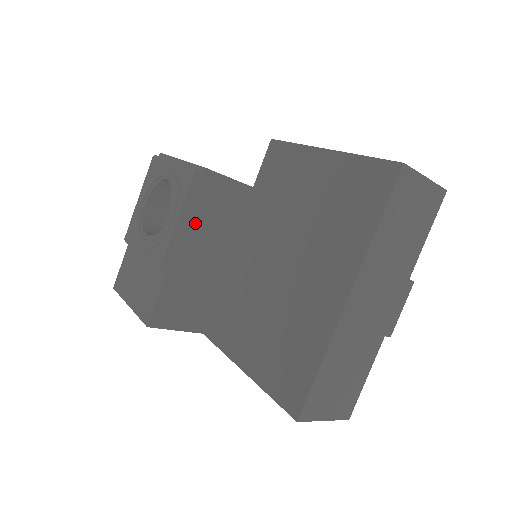
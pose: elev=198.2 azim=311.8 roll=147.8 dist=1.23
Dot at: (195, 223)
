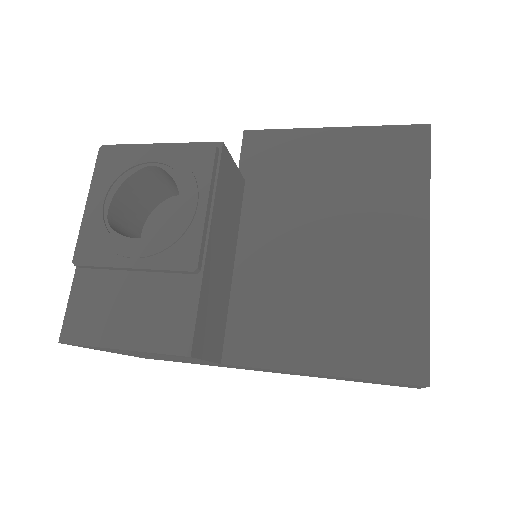
Dot at: (218, 210)
